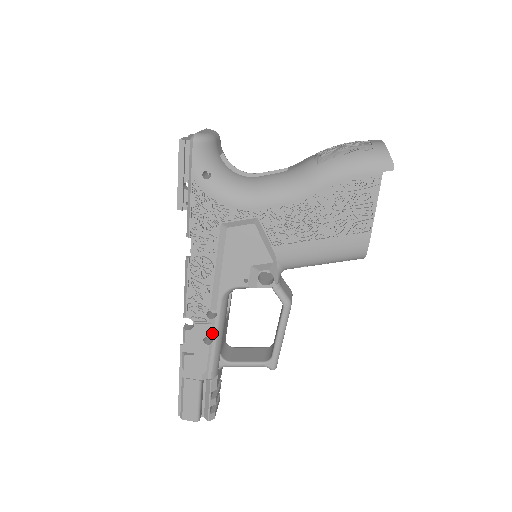
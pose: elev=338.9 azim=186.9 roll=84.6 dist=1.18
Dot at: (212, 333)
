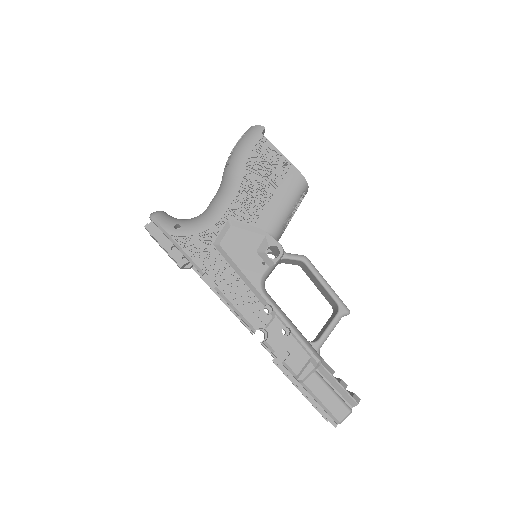
Dot at: (283, 323)
